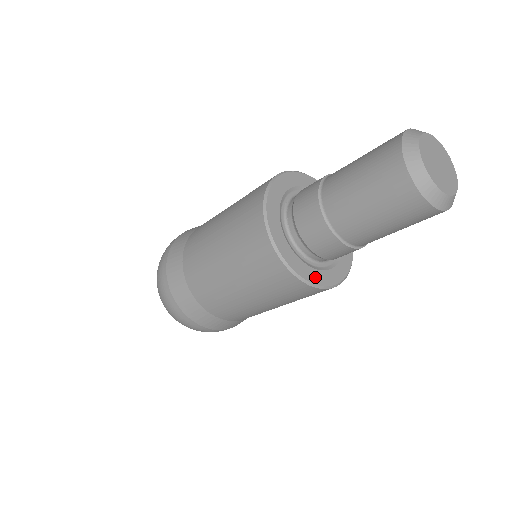
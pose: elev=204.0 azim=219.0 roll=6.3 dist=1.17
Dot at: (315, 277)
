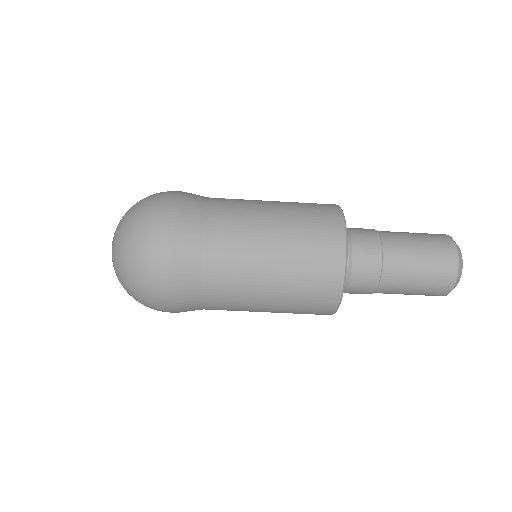
Dot at: occluded
